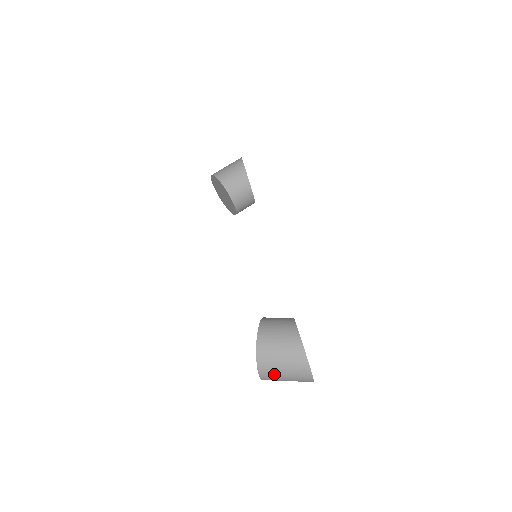
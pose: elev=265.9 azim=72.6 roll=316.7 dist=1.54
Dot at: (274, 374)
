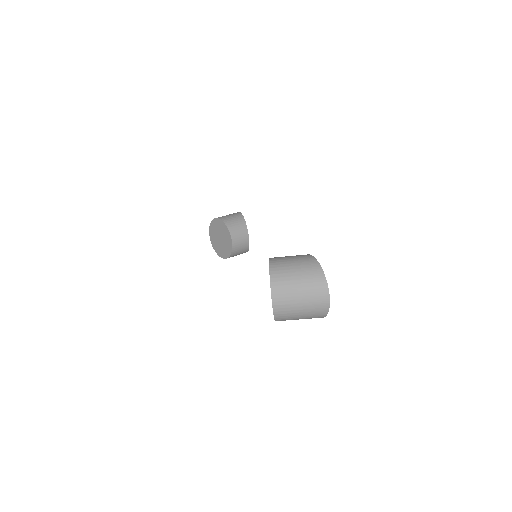
Dot at: (288, 292)
